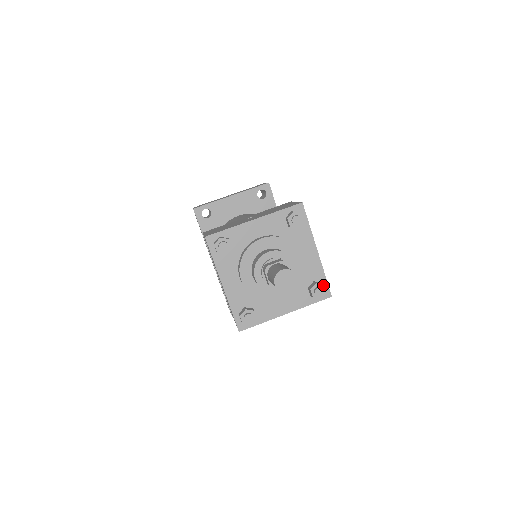
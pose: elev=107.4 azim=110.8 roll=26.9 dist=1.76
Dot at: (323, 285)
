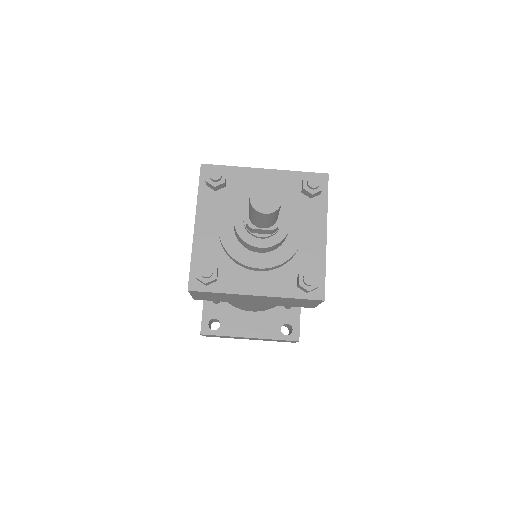
Dot at: (318, 275)
